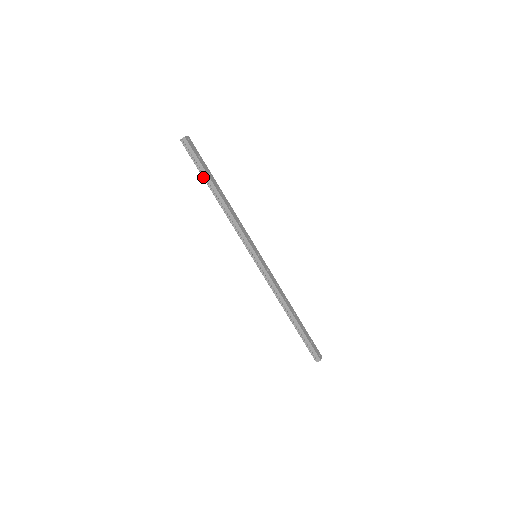
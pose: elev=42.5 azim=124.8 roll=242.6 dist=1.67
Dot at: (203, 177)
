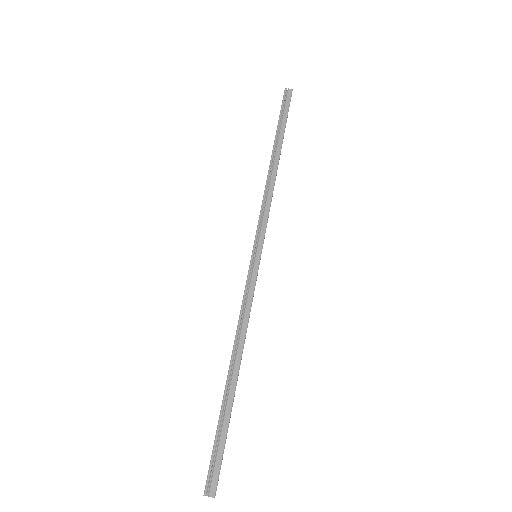
Dot at: (277, 131)
